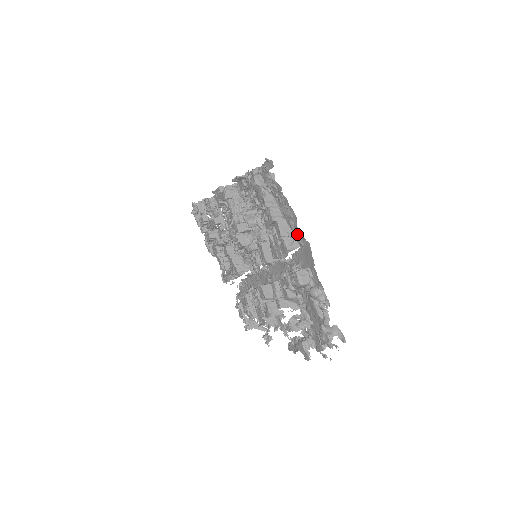
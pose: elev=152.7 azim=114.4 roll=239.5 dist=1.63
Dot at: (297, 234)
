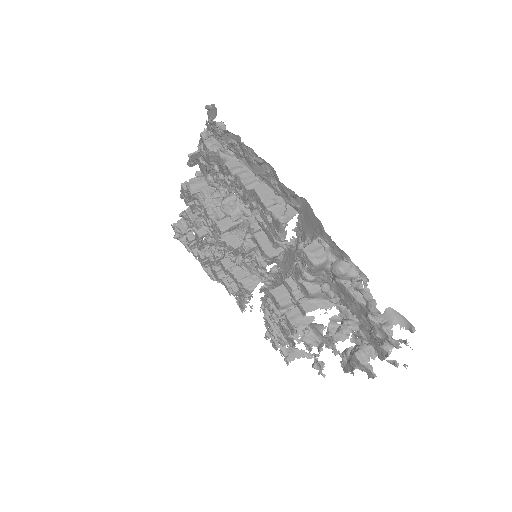
Dot at: occluded
